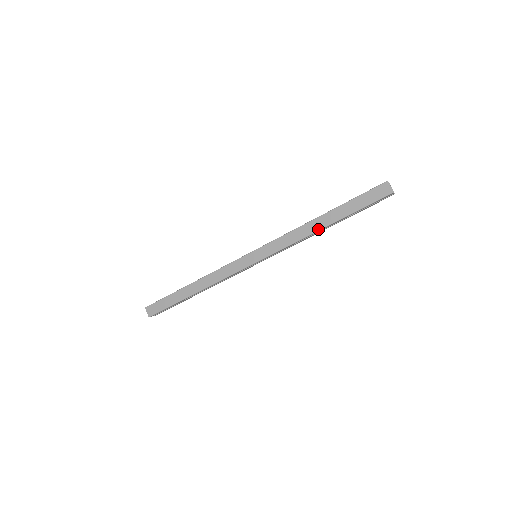
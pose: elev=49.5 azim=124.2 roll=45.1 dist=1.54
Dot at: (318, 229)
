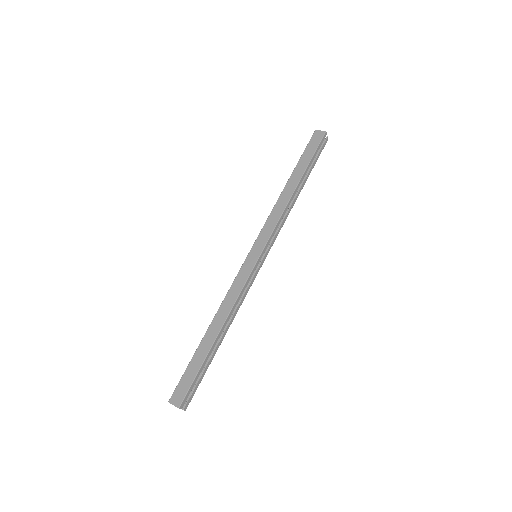
Dot at: (292, 191)
